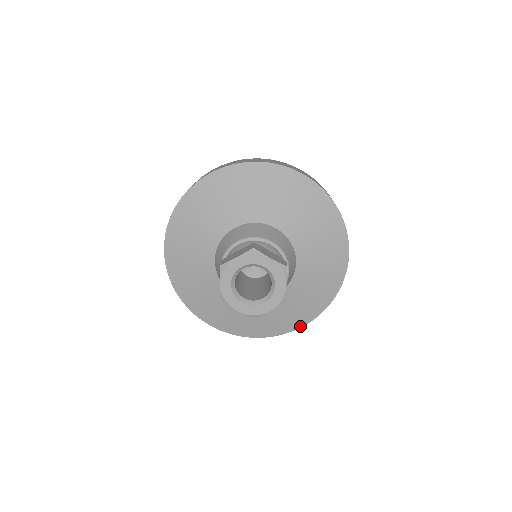
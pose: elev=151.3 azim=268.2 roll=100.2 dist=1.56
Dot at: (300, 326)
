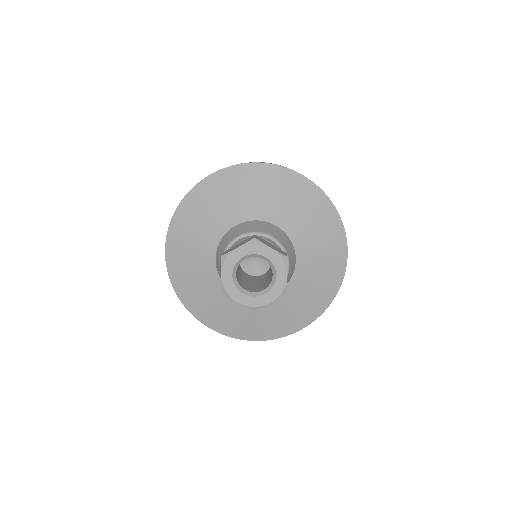
Dot at: (300, 328)
